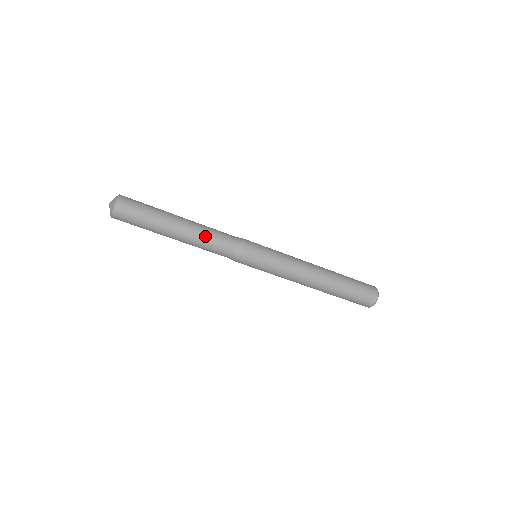
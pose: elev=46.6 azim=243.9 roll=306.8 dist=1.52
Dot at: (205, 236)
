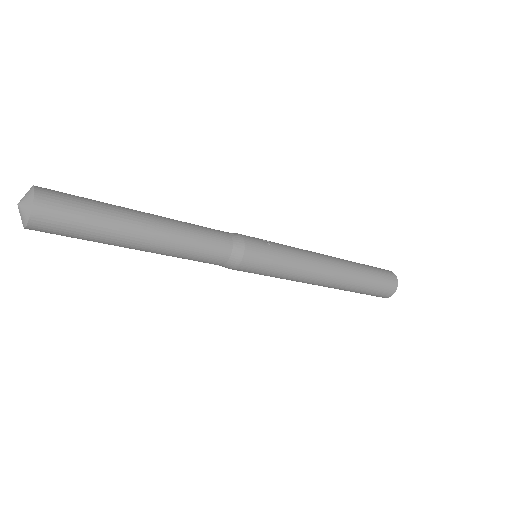
Dot at: (187, 247)
